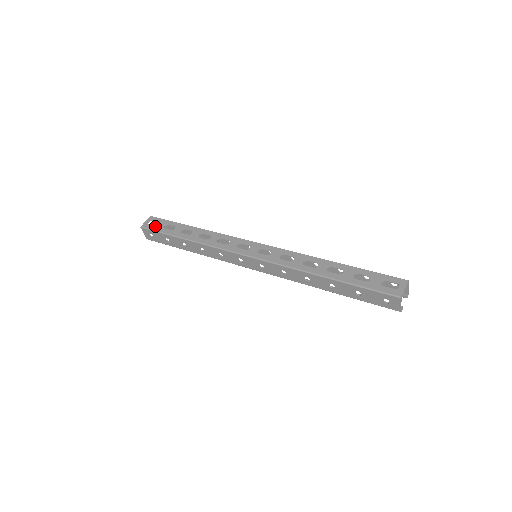
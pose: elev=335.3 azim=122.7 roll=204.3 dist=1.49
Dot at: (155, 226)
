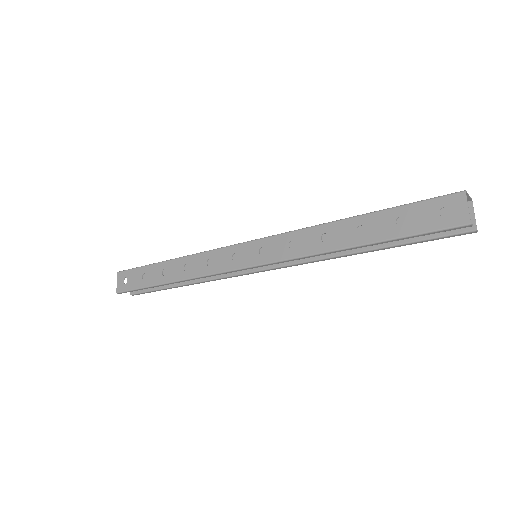
Dot at: occluded
